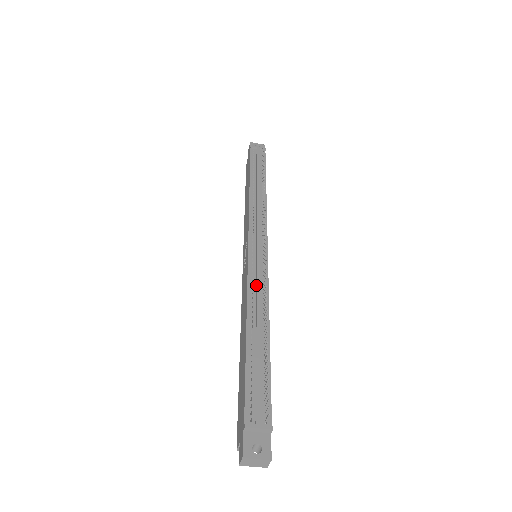
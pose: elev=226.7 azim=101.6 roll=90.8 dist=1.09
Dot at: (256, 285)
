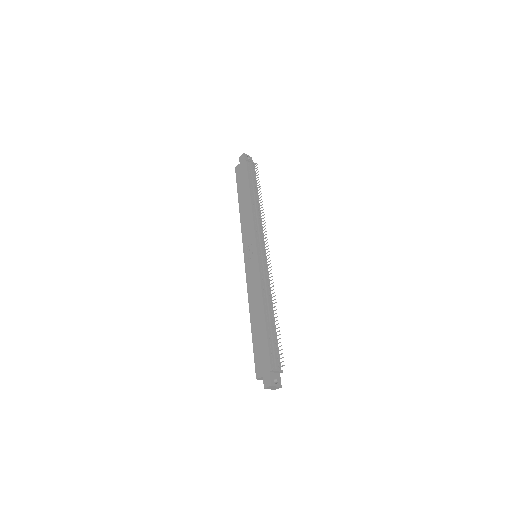
Dot at: (266, 282)
